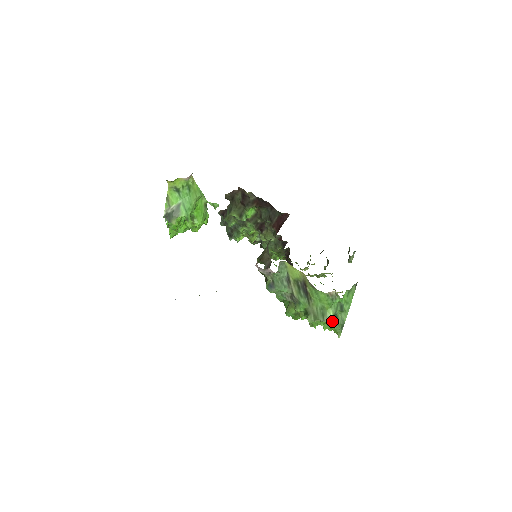
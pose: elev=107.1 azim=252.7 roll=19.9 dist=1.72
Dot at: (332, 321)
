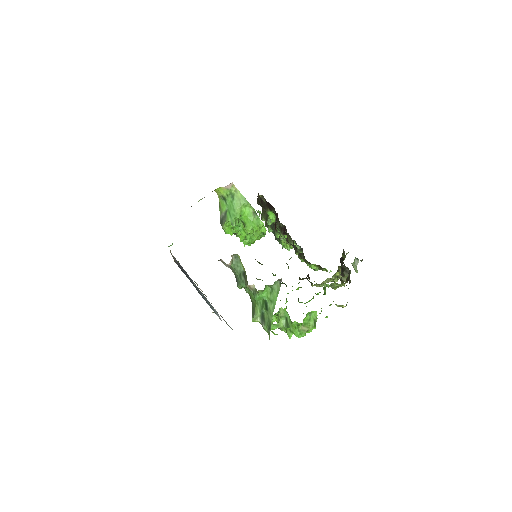
Dot at: (258, 319)
